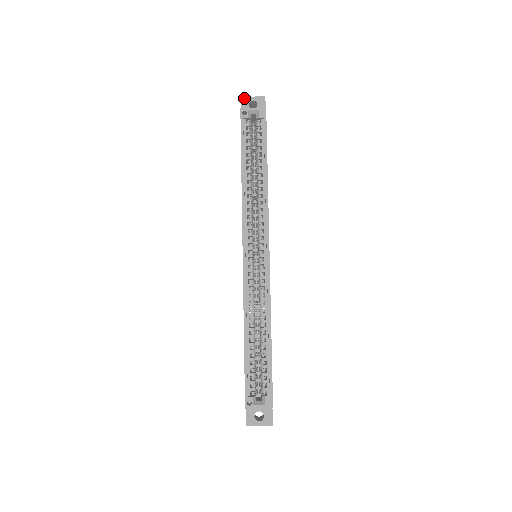
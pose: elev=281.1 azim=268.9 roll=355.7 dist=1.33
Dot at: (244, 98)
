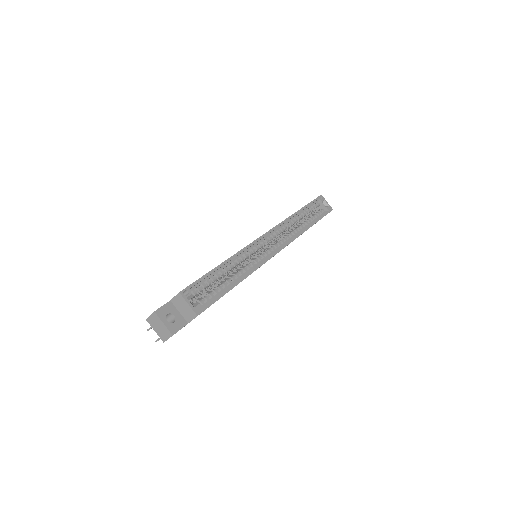
Dot at: occluded
